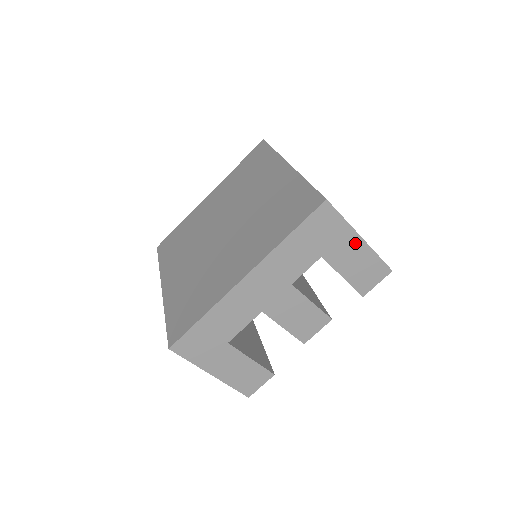
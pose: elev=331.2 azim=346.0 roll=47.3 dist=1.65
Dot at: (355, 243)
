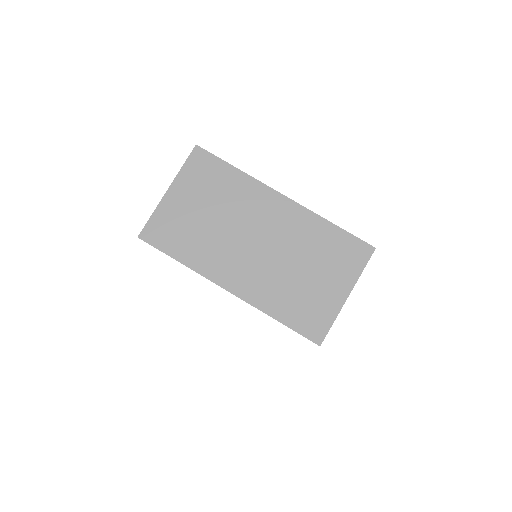
Dot at: occluded
